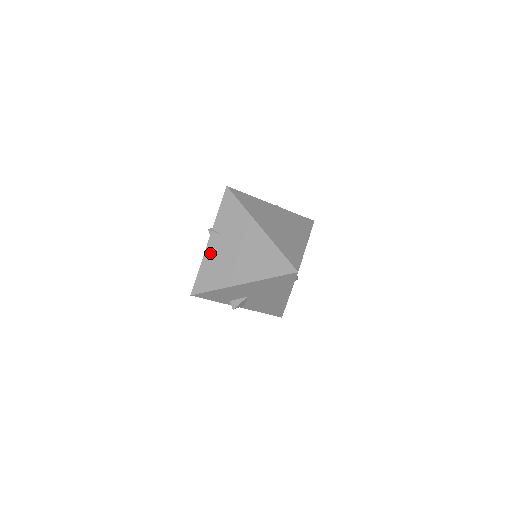
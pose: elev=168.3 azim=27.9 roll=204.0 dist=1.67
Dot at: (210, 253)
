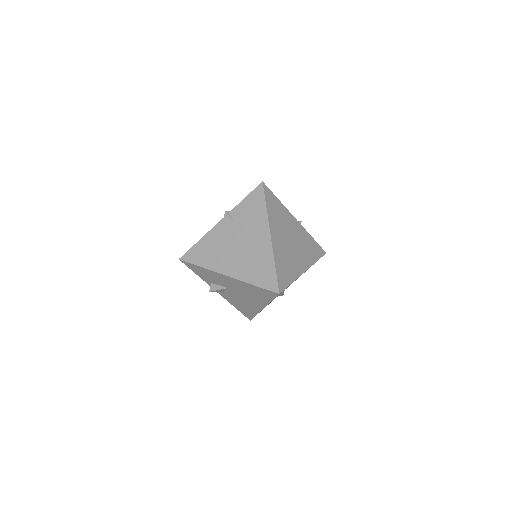
Dot at: (215, 232)
